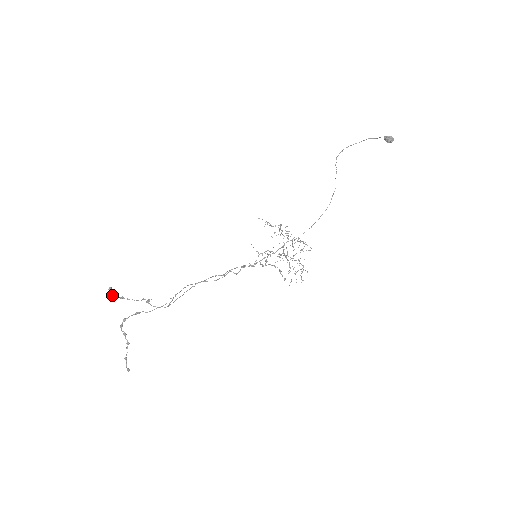
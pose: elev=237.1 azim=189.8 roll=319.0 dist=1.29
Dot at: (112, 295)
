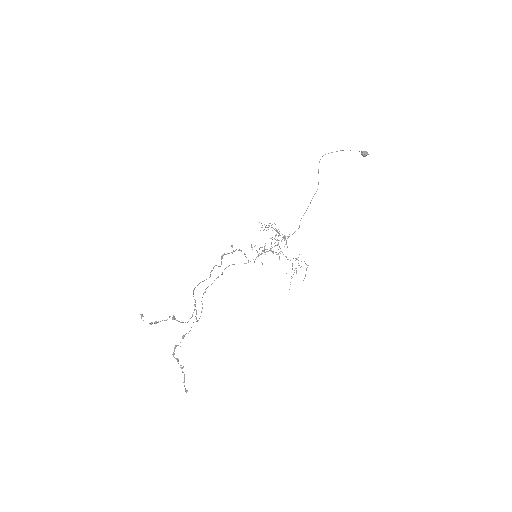
Dot at: occluded
